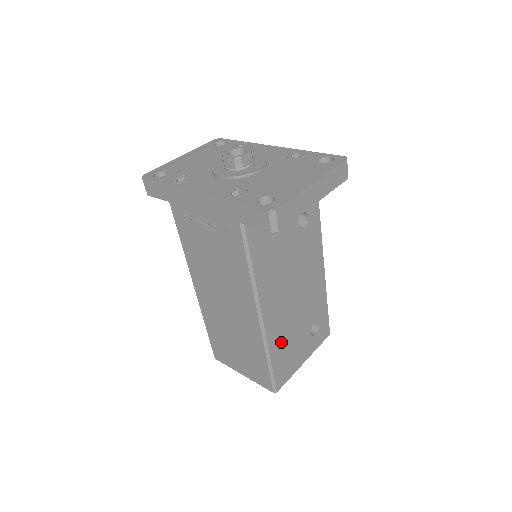
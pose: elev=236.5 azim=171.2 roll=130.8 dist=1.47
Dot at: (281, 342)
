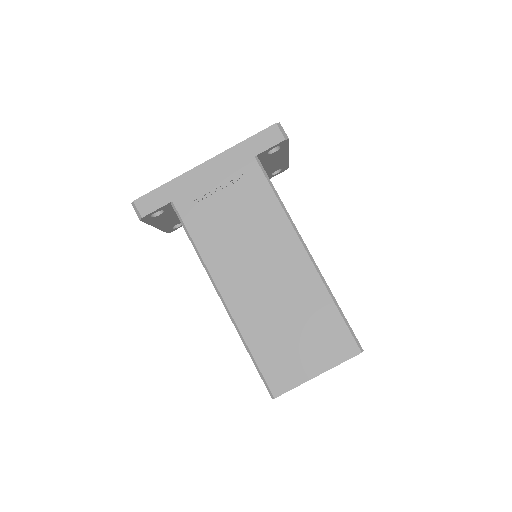
Dot at: occluded
